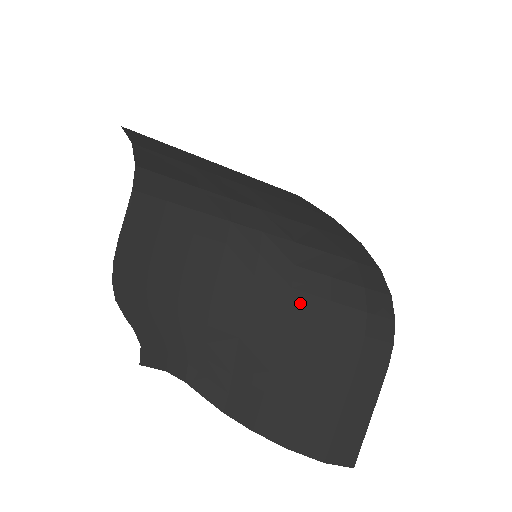
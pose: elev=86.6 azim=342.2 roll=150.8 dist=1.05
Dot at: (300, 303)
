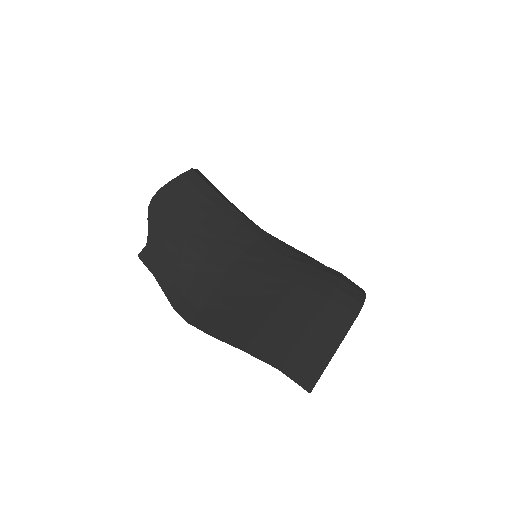
Dot at: (285, 262)
